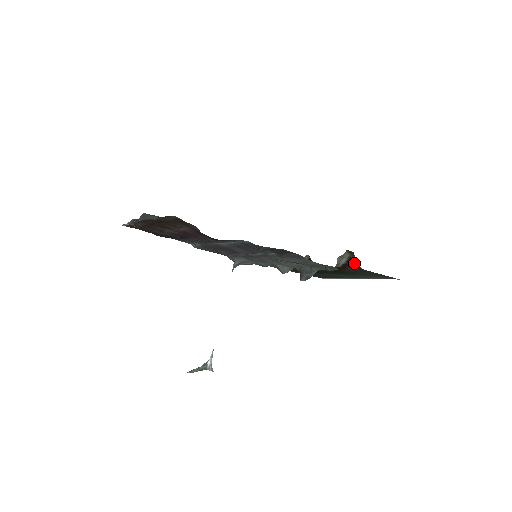
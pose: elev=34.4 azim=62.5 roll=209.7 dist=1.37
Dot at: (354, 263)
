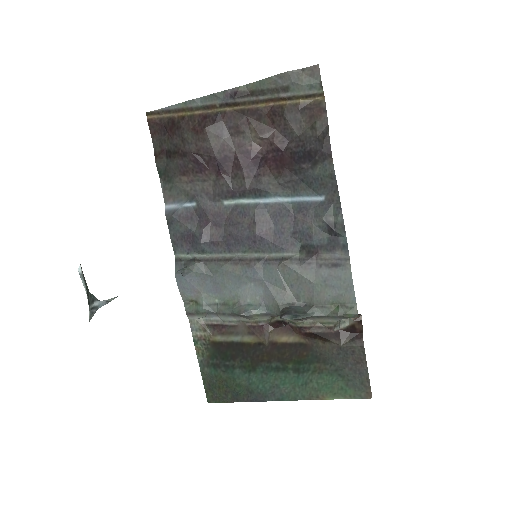
Dot at: (357, 332)
